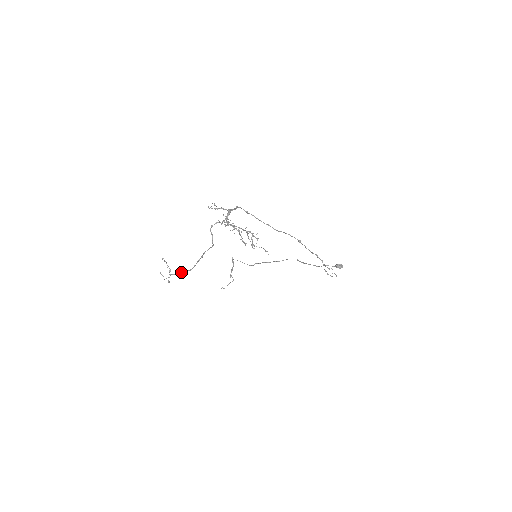
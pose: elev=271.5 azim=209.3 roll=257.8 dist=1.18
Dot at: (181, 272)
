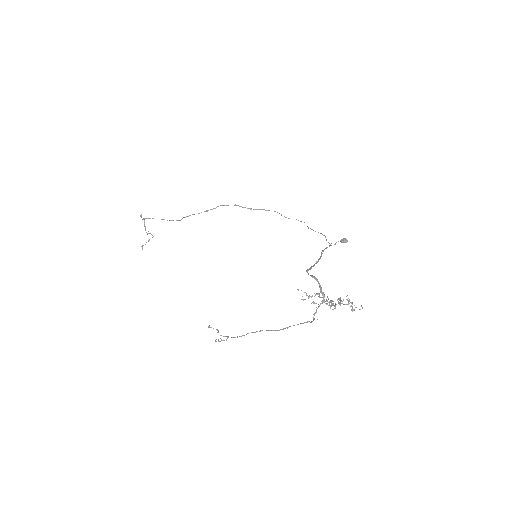
Dot at: occluded
